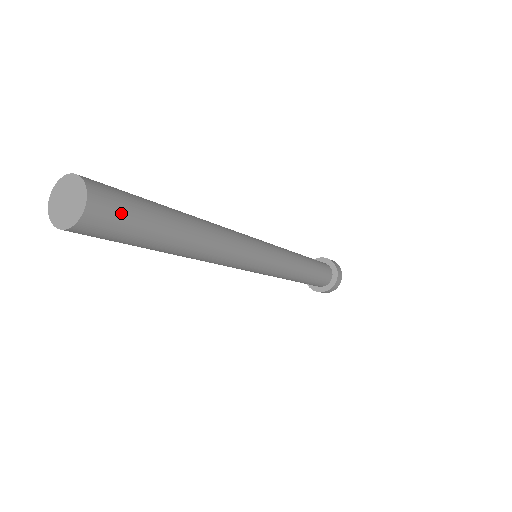
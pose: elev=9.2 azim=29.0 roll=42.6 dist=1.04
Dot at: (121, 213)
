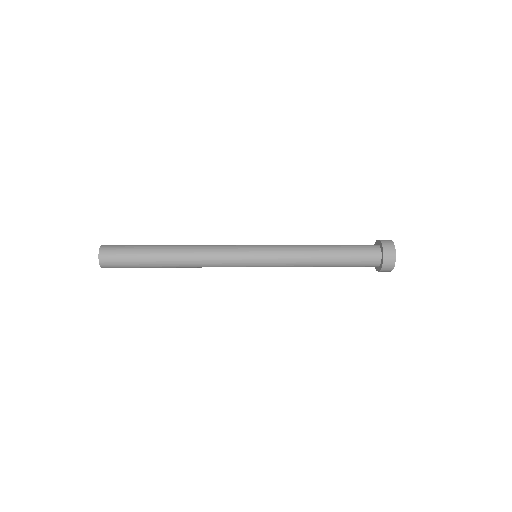
Dot at: (118, 250)
